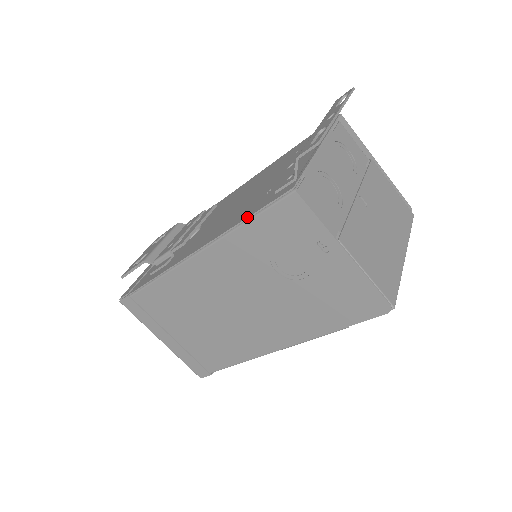
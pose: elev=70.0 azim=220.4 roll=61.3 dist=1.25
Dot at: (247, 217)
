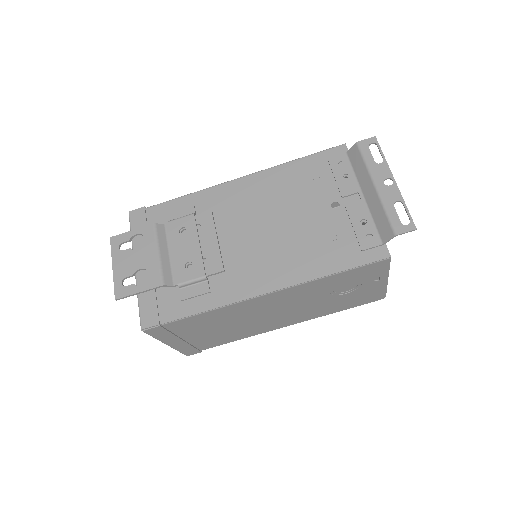
Dot at: (342, 271)
